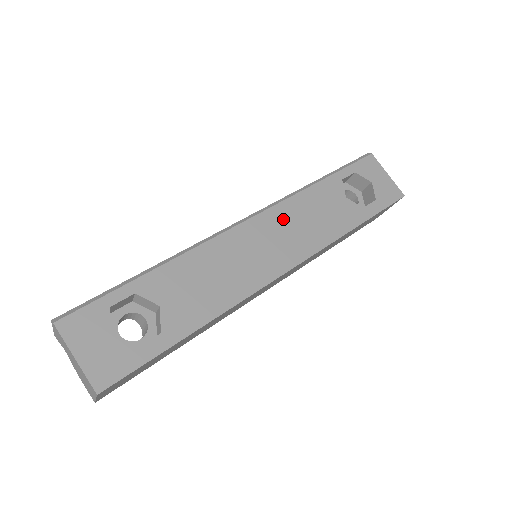
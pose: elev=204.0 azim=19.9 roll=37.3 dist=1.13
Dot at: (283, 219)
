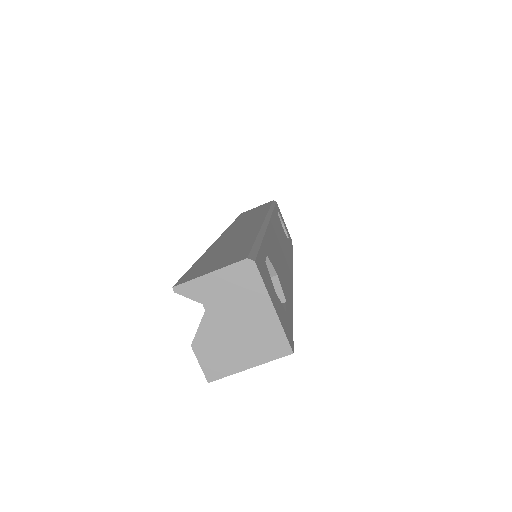
Dot at: (277, 229)
